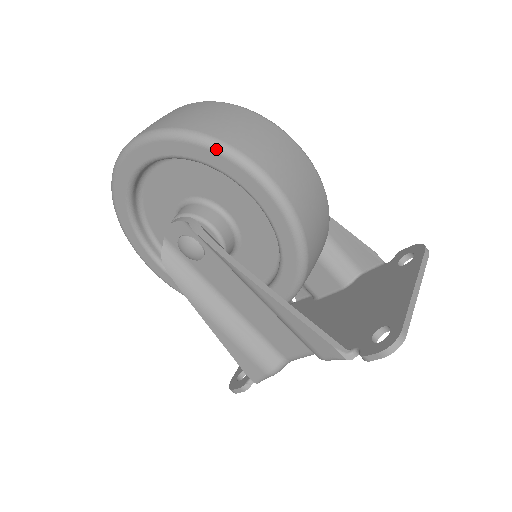
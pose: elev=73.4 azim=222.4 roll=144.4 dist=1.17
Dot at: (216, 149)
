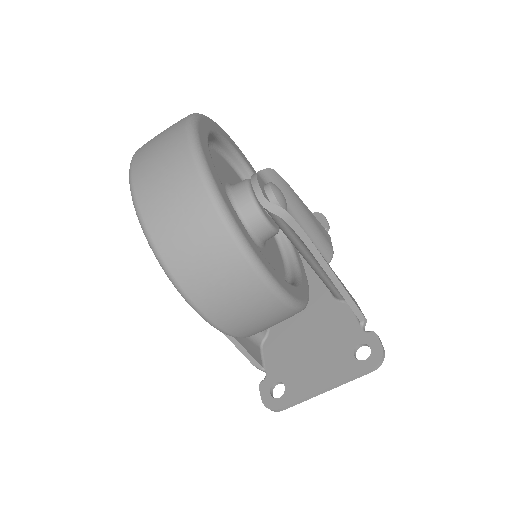
Dot at: (174, 286)
